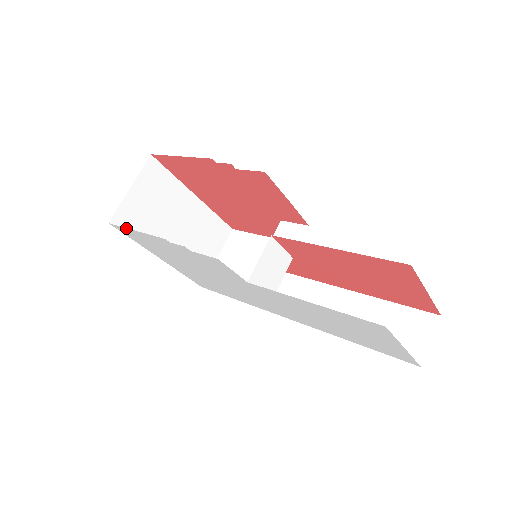
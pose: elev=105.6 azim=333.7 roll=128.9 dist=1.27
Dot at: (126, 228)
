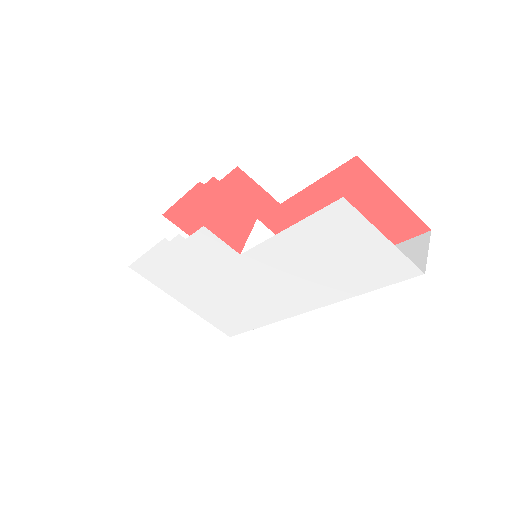
Dot at: (140, 258)
